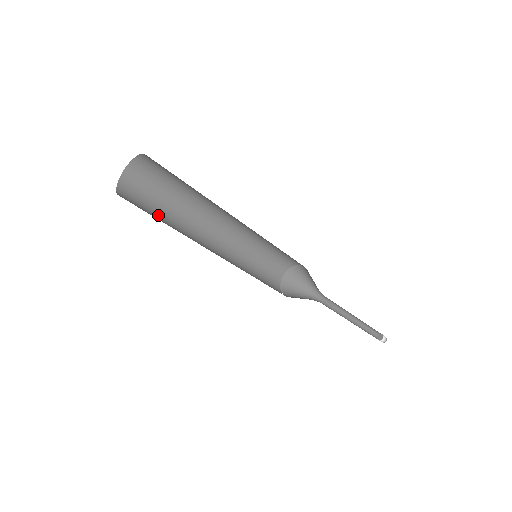
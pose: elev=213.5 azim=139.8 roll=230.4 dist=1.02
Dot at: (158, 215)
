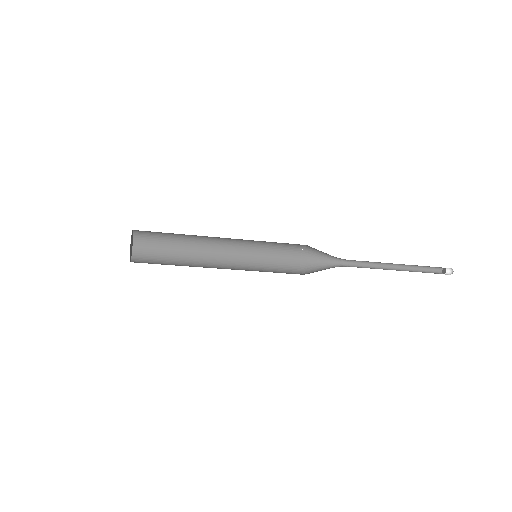
Dot at: (167, 264)
